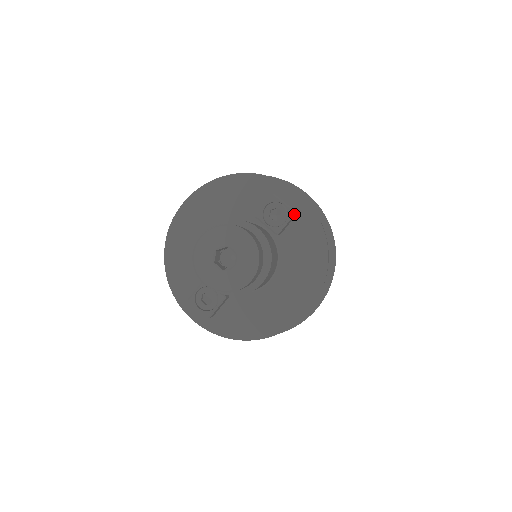
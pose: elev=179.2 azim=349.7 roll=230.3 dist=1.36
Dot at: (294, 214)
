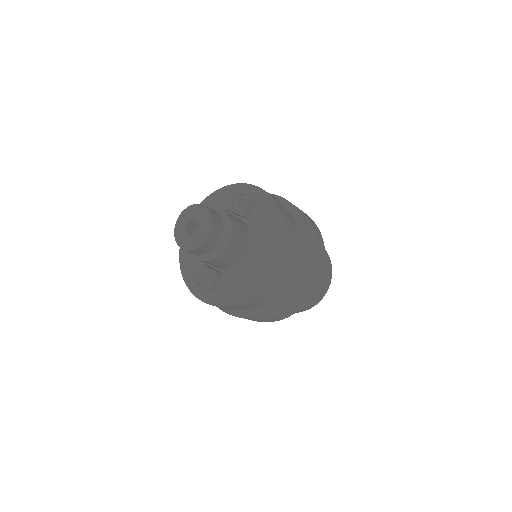
Dot at: (252, 198)
